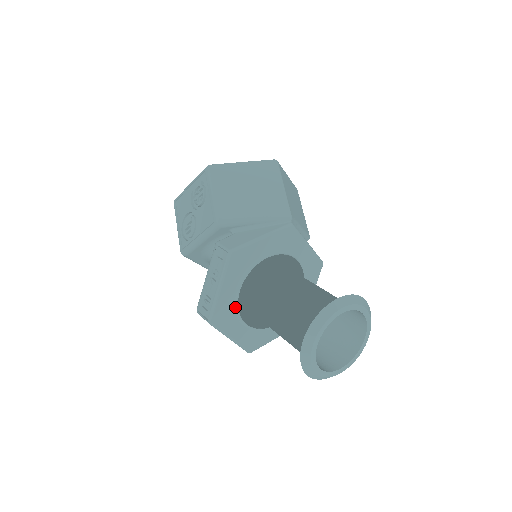
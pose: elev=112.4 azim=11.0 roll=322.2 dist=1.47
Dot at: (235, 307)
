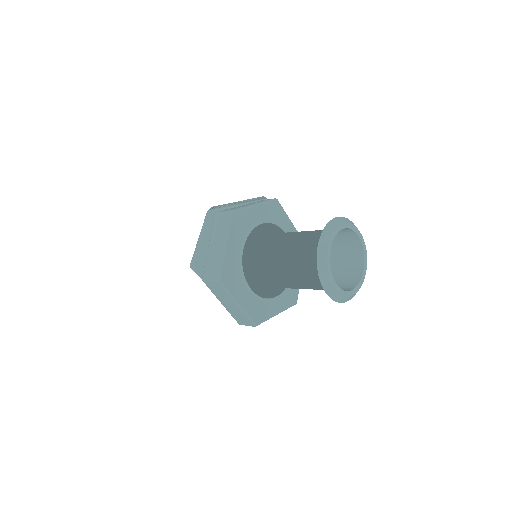
Dot at: (249, 230)
